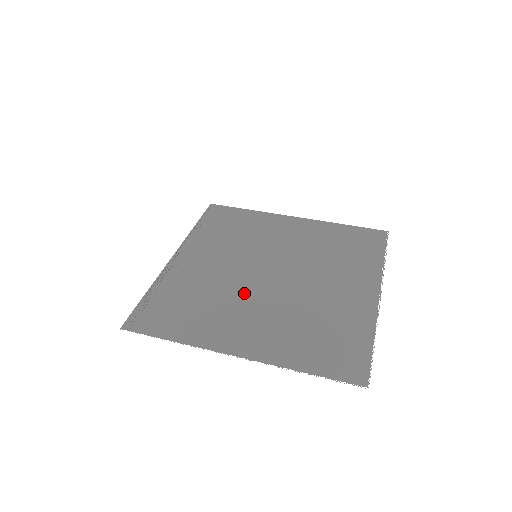
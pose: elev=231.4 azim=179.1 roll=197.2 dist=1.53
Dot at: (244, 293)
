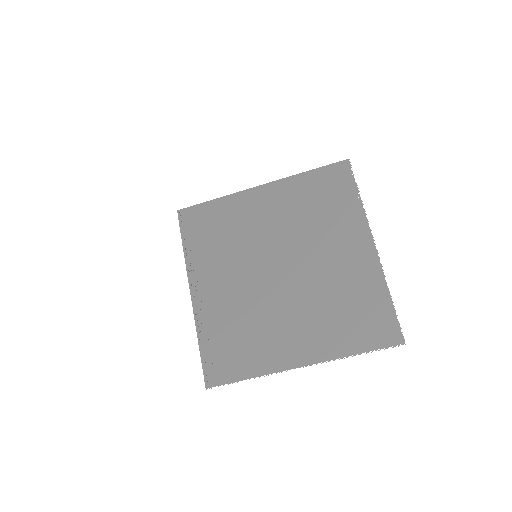
Dot at: (271, 303)
